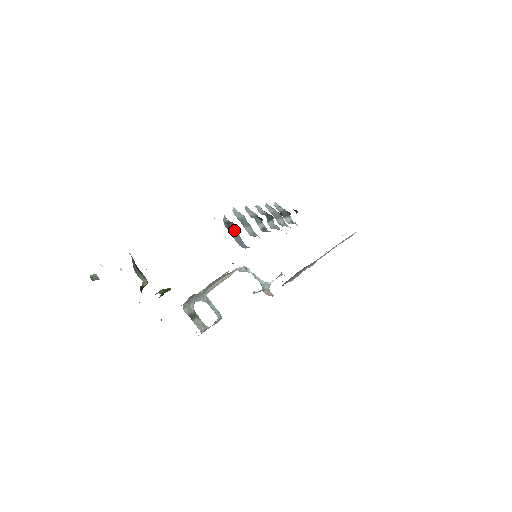
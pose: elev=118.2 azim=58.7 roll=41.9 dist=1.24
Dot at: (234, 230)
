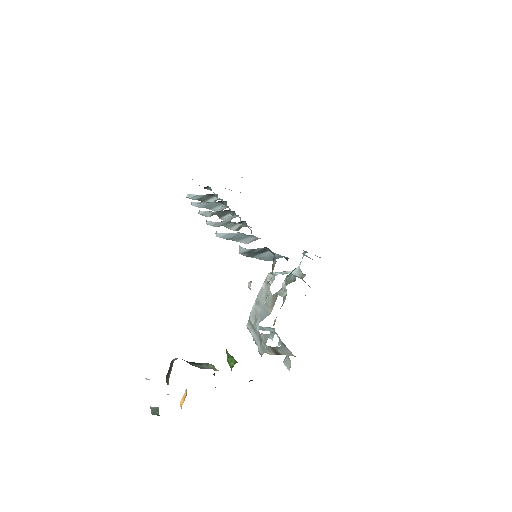
Dot at: (262, 253)
